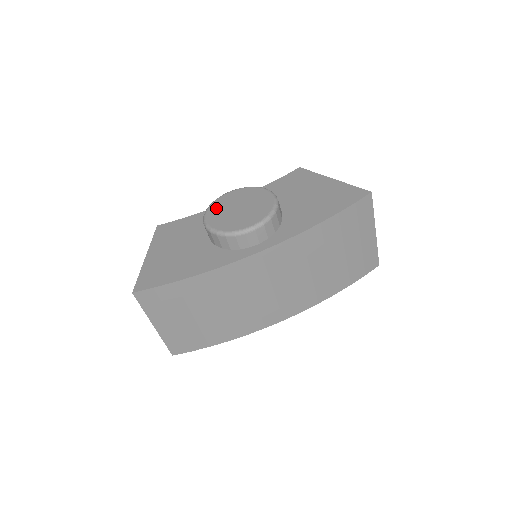
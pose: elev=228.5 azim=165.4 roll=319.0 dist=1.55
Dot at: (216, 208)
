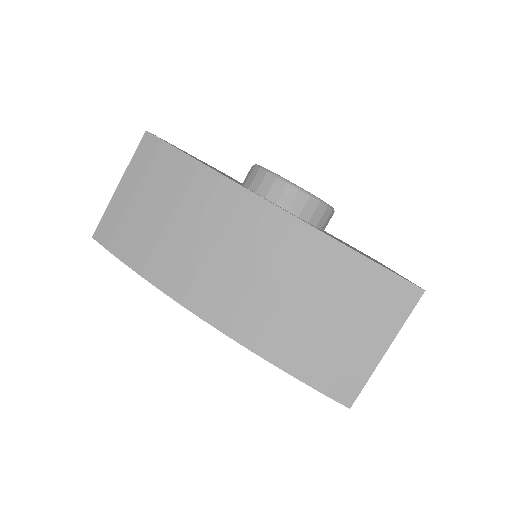
Dot at: occluded
